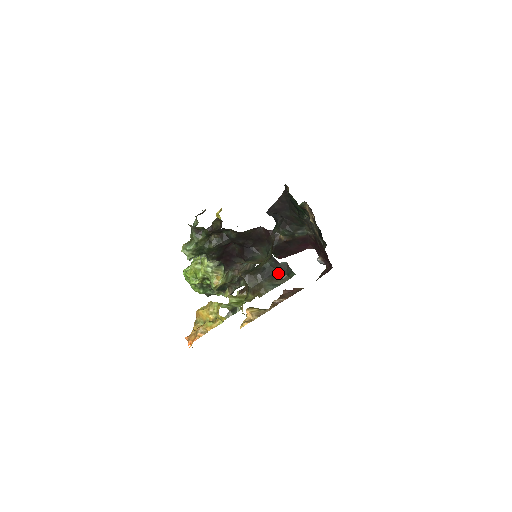
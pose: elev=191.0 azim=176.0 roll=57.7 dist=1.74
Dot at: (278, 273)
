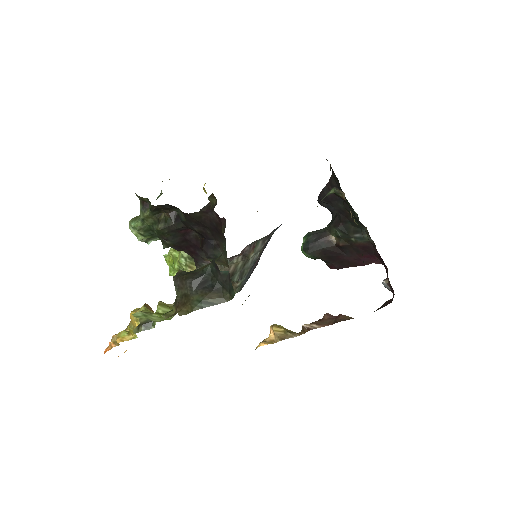
Dot at: (217, 286)
